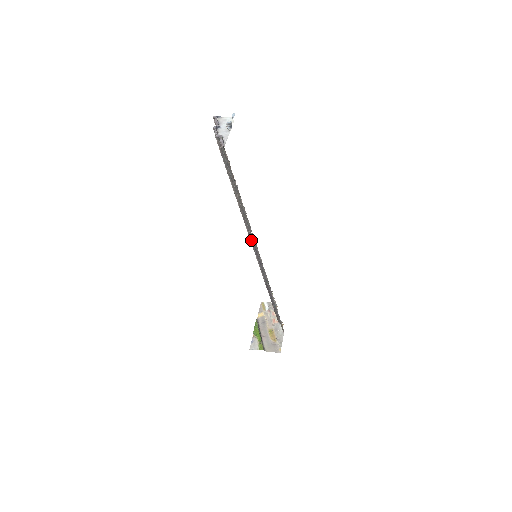
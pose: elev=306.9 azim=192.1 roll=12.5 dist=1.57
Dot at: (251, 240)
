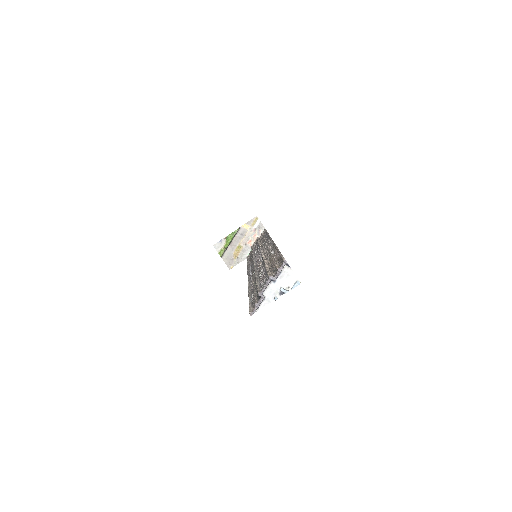
Dot at: occluded
